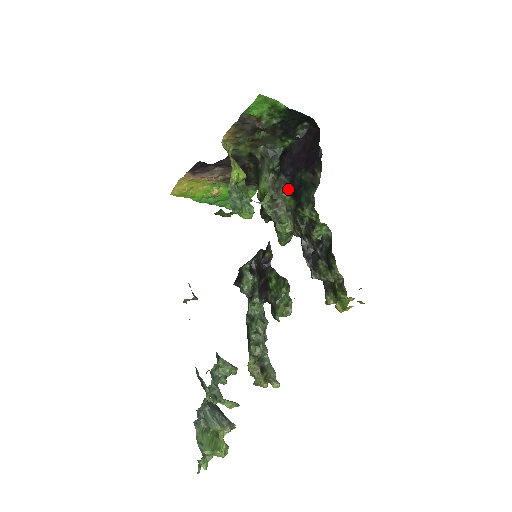
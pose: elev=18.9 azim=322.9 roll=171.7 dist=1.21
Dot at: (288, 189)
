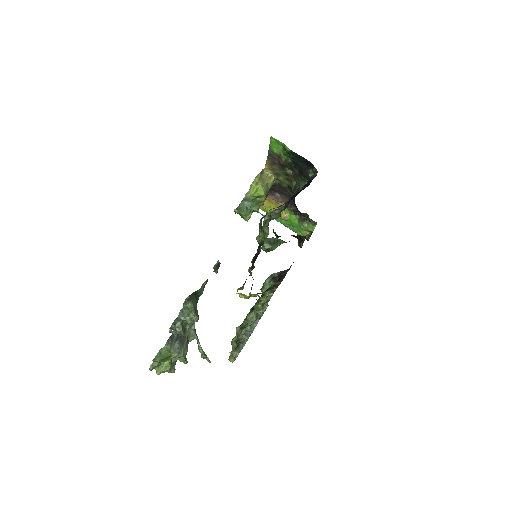
Dot at: occluded
